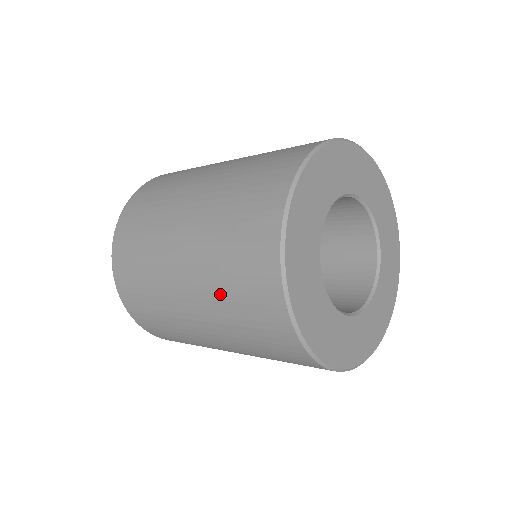
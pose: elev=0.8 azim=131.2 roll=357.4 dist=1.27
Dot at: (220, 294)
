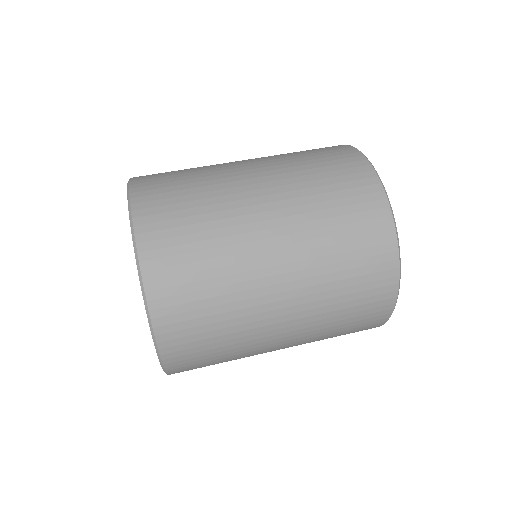
Dot at: (330, 313)
